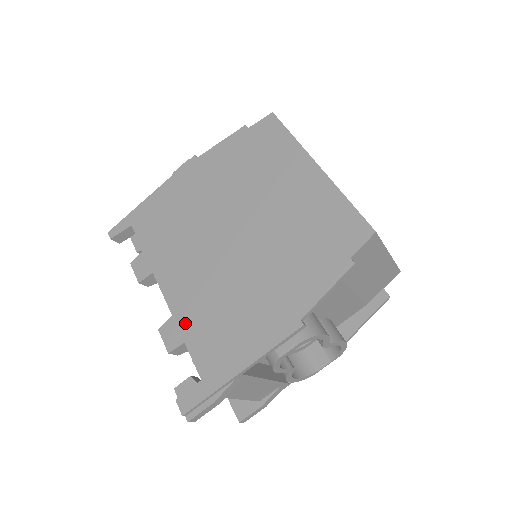
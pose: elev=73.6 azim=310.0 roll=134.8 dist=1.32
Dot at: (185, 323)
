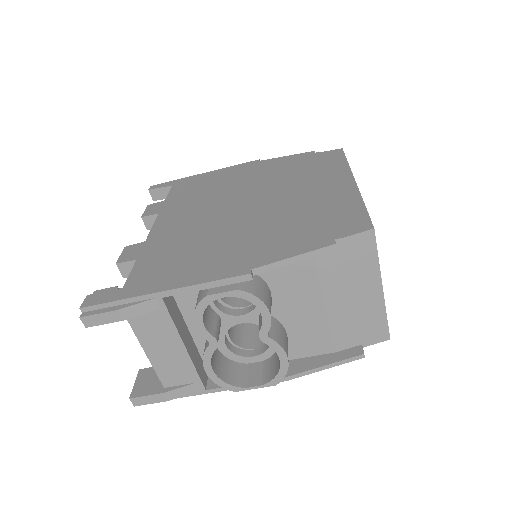
Dot at: (150, 248)
